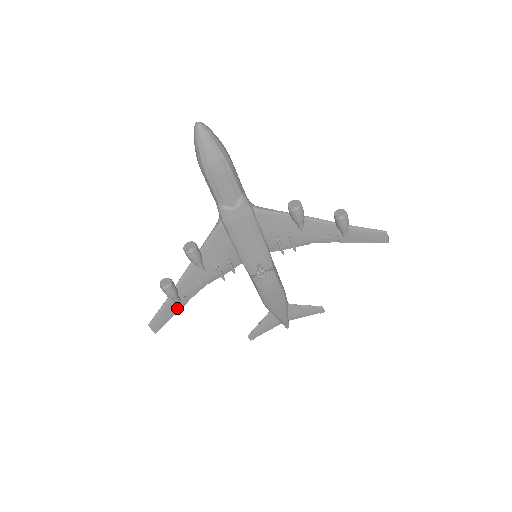
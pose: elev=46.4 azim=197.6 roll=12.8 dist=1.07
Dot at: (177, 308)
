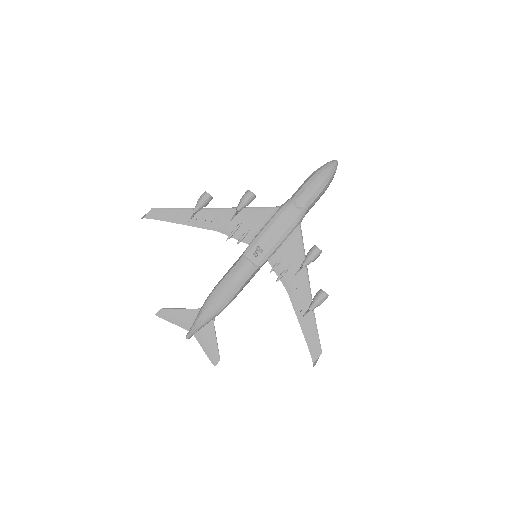
Dot at: (181, 221)
